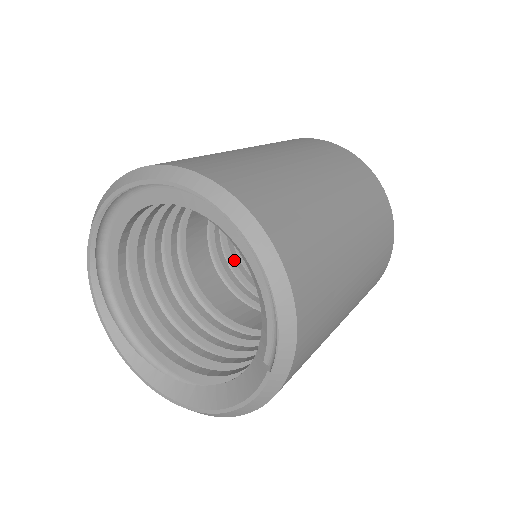
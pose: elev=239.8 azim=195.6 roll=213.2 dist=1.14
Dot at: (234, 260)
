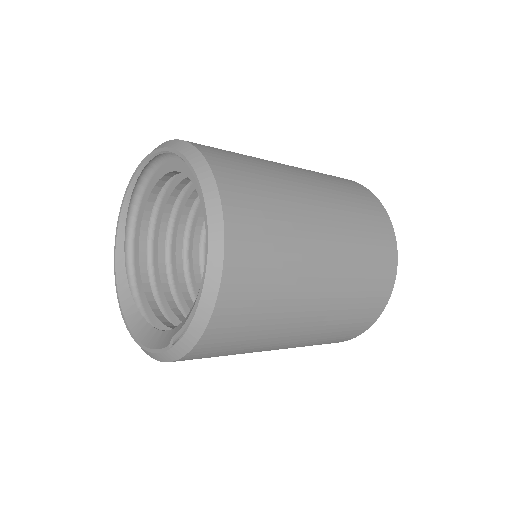
Dot at: occluded
